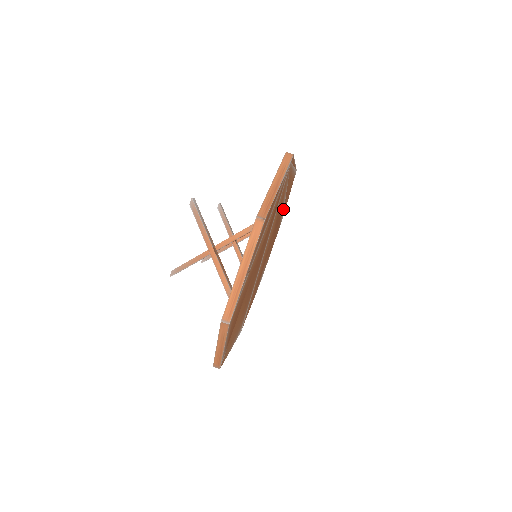
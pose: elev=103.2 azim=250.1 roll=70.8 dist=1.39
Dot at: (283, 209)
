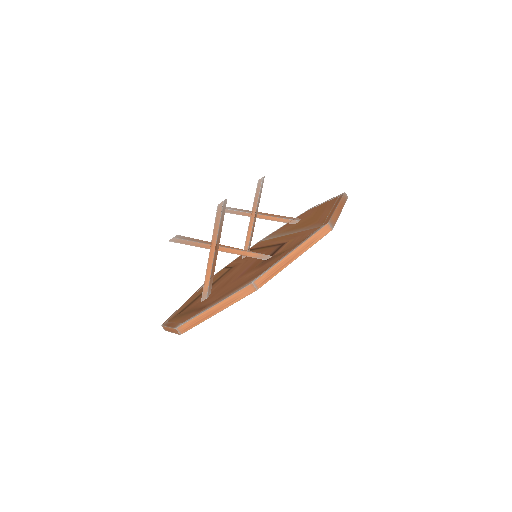
Dot at: occluded
